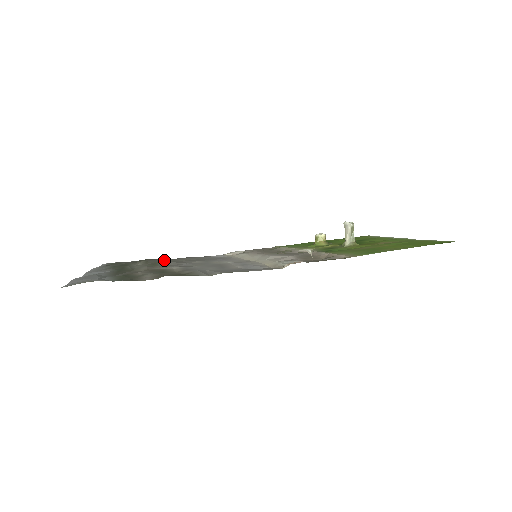
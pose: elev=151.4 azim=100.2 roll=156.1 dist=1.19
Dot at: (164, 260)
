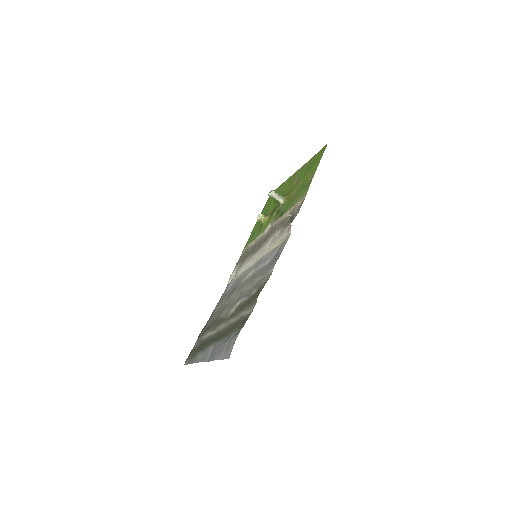
Dot at: (211, 320)
